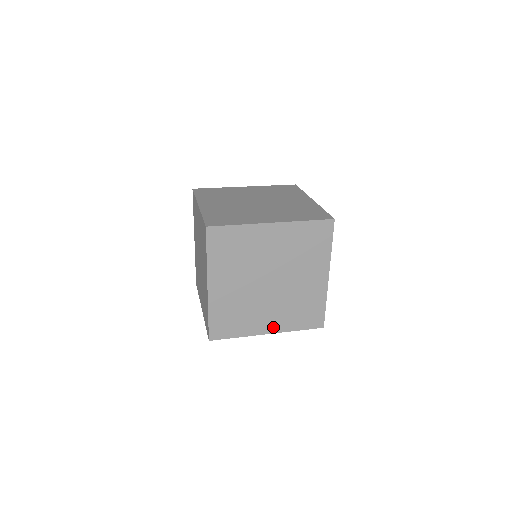
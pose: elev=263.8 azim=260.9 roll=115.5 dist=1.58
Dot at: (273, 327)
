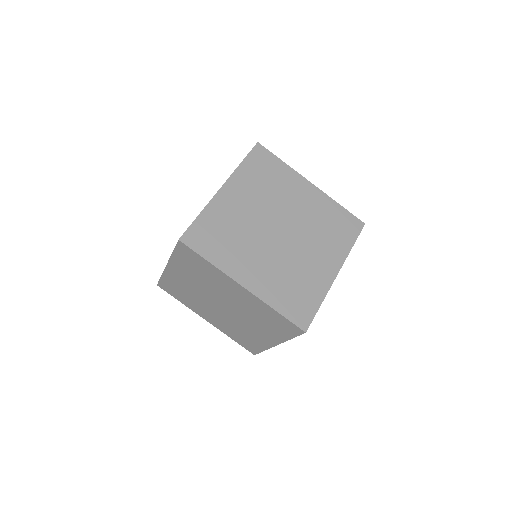
Dot at: (253, 283)
